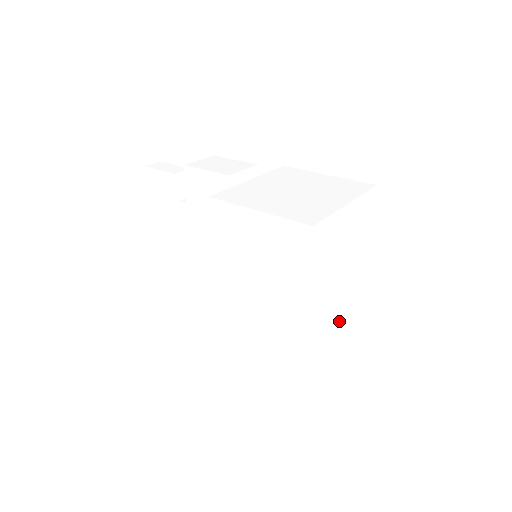
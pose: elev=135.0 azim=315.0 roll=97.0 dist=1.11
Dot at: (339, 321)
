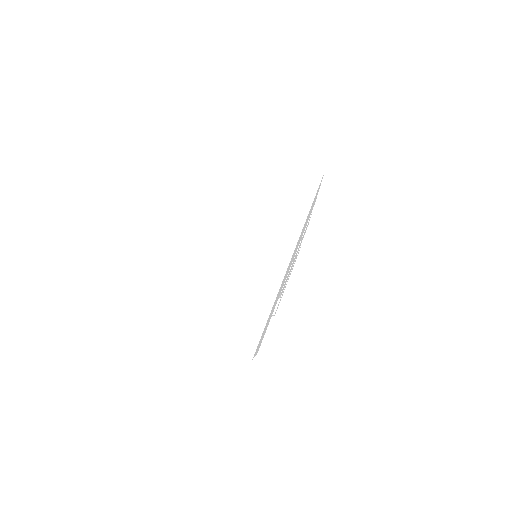
Dot at: (233, 269)
